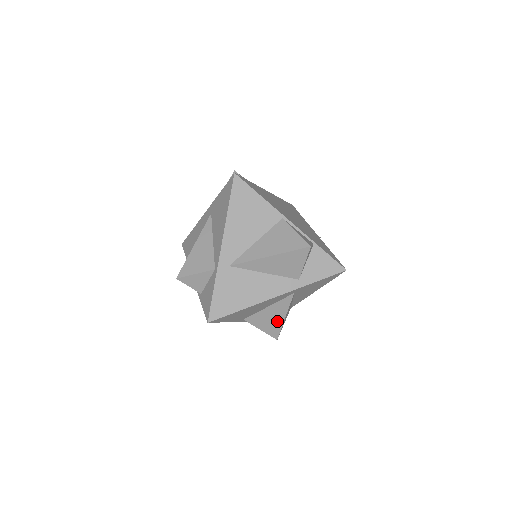
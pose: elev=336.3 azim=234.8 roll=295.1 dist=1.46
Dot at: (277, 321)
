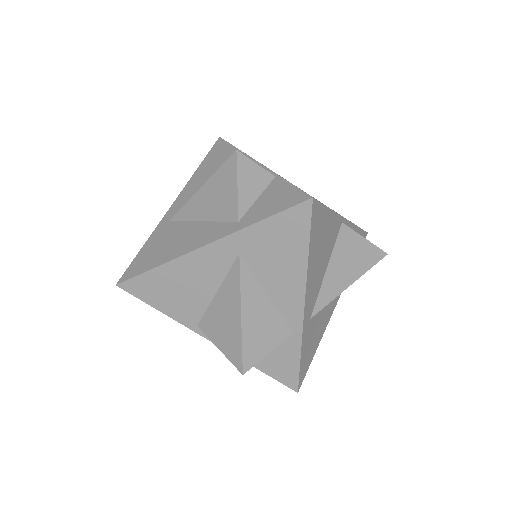
Dot at: (234, 325)
